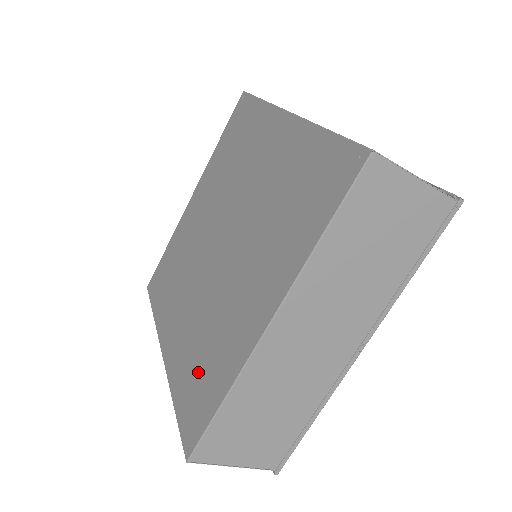
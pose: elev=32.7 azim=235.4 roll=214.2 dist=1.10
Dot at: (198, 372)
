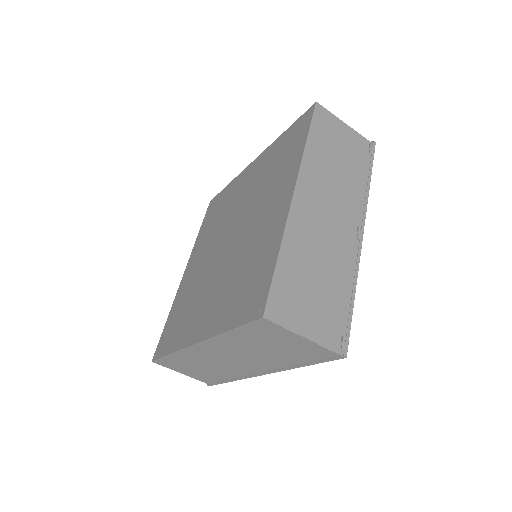
Dot at: (178, 318)
